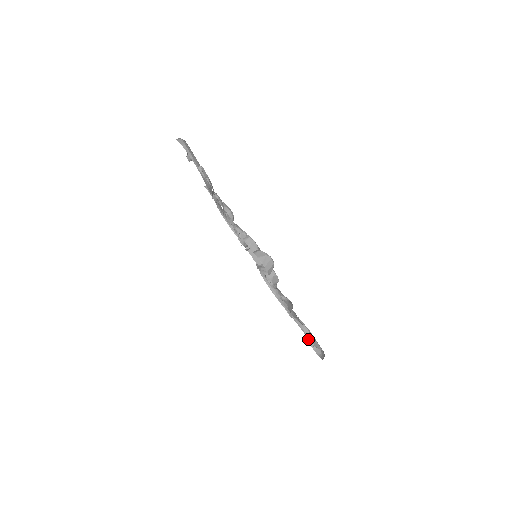
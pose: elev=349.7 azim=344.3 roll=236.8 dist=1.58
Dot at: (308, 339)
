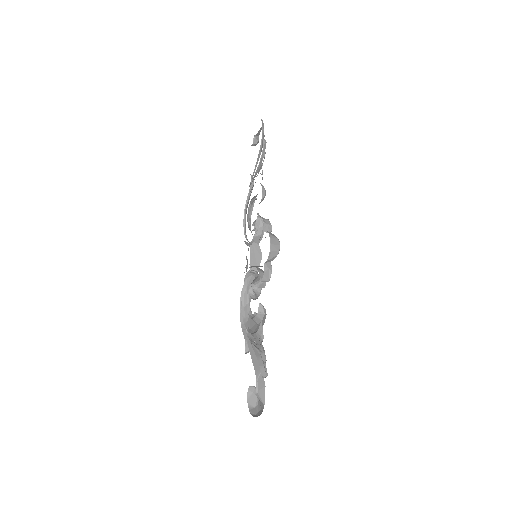
Dot at: (250, 391)
